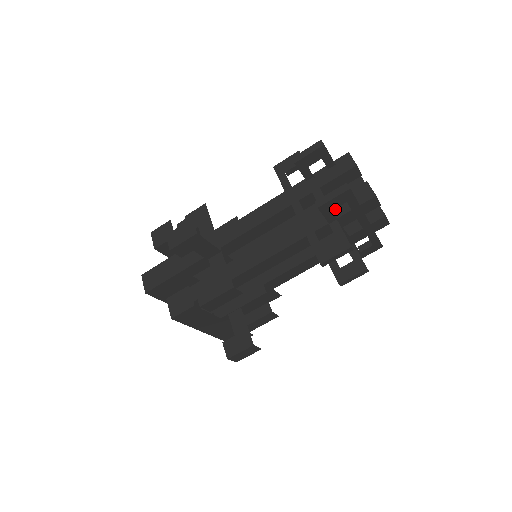
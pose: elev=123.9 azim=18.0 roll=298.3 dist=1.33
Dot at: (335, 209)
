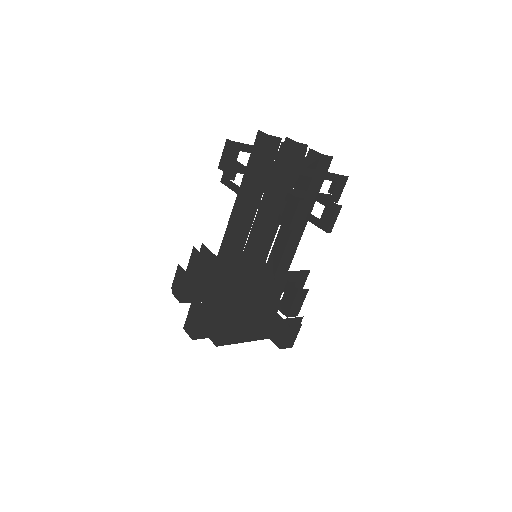
Dot at: (274, 180)
